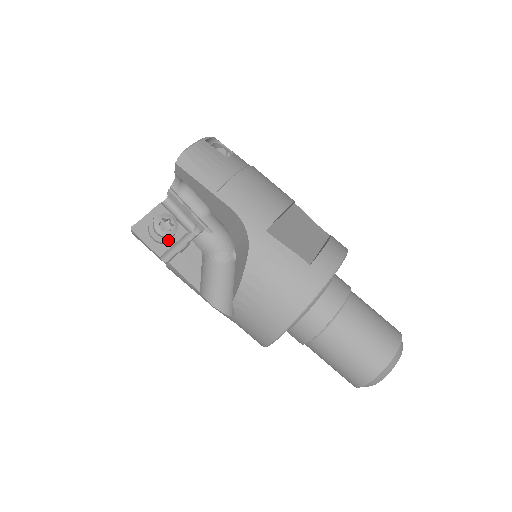
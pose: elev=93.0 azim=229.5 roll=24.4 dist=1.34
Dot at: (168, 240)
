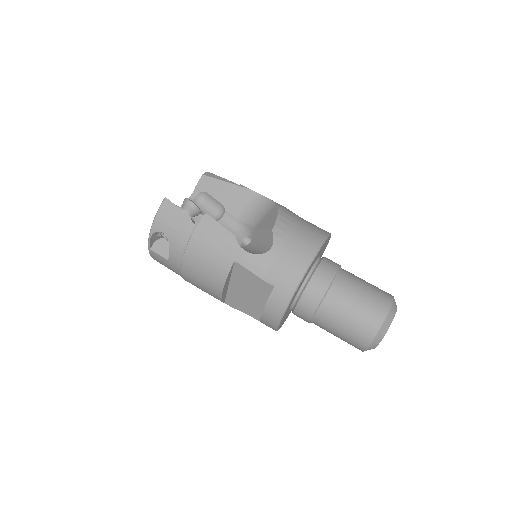
Dot at: (192, 218)
